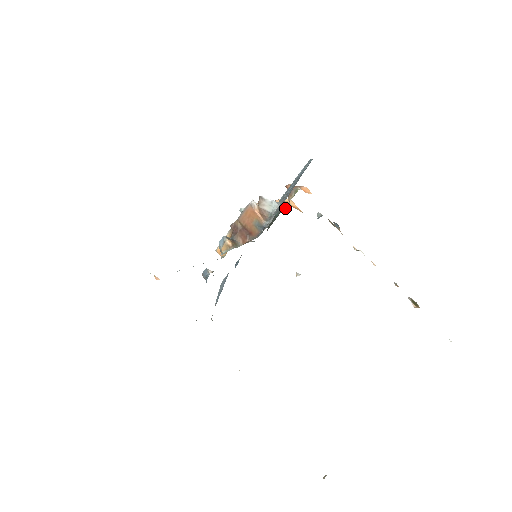
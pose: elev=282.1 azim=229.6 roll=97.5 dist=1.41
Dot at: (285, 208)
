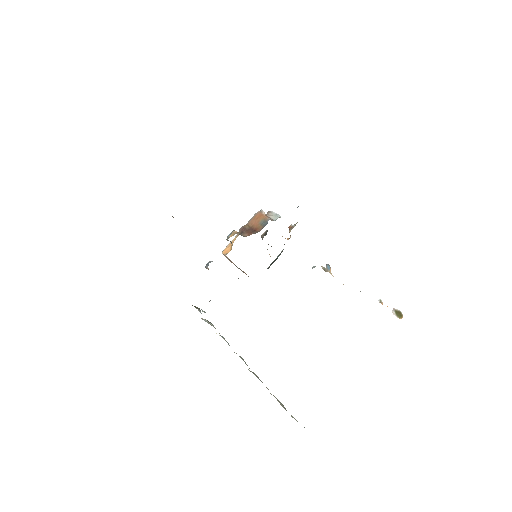
Dot at: occluded
